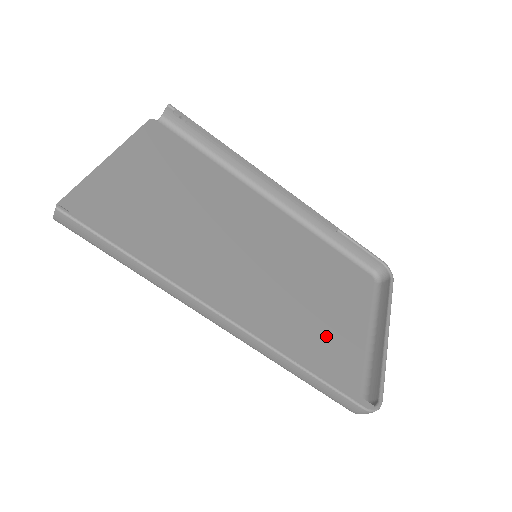
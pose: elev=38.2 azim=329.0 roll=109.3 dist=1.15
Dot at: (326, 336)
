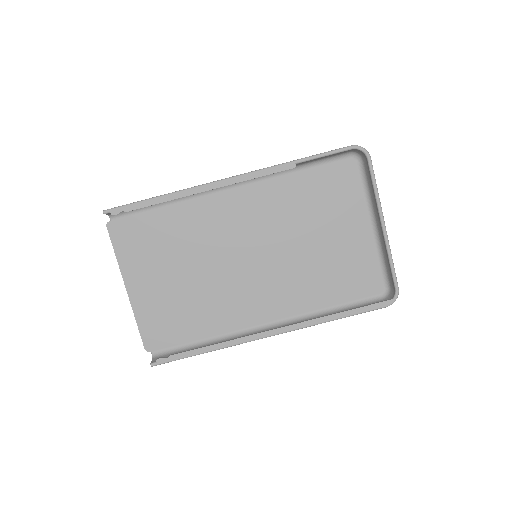
Dot at: (339, 264)
